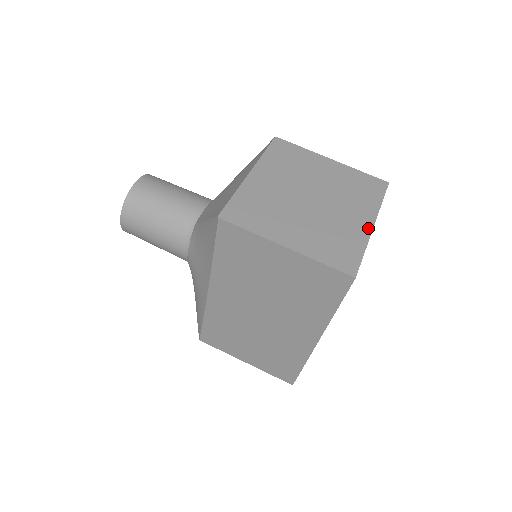
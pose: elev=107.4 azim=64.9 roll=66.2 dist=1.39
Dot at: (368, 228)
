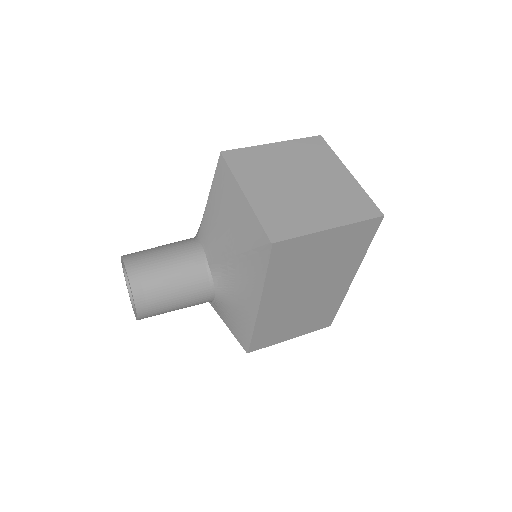
Dot at: (350, 177)
